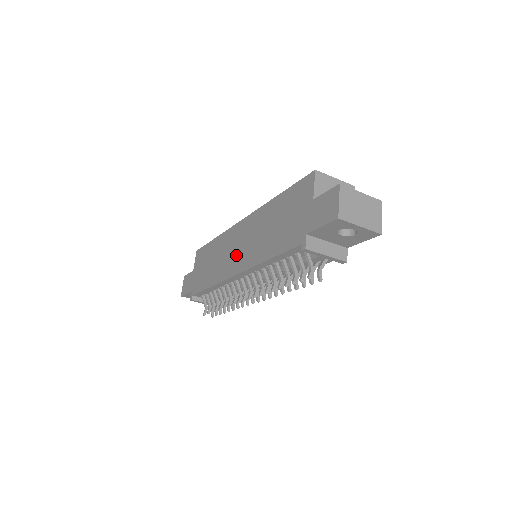
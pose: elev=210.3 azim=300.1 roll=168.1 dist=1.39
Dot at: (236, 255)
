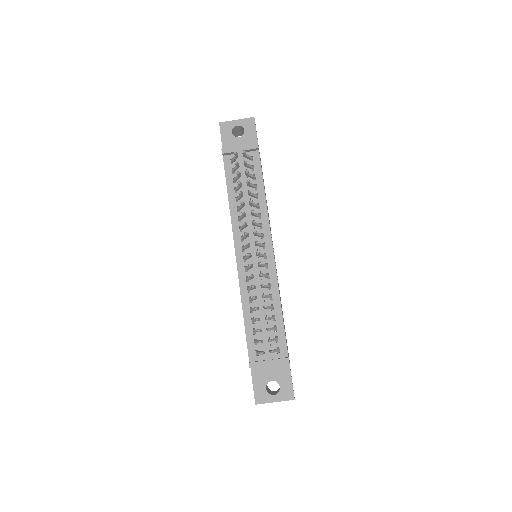
Dot at: occluded
